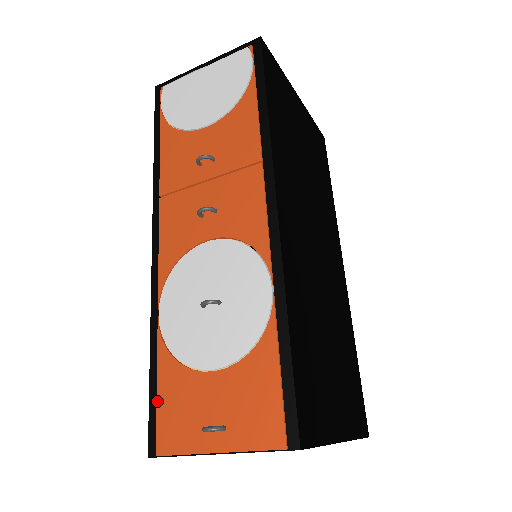
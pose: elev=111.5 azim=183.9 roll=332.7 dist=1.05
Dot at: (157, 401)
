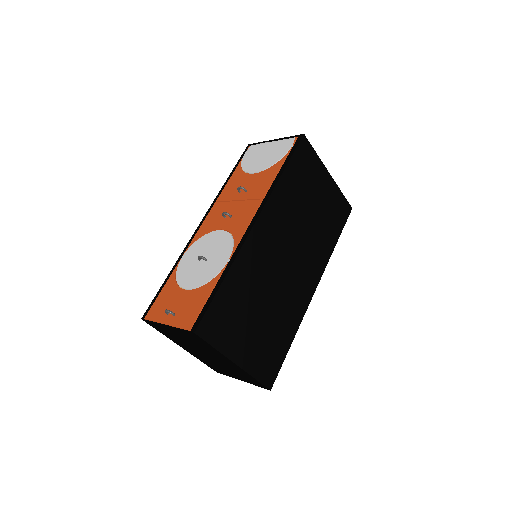
Dot at: (158, 296)
